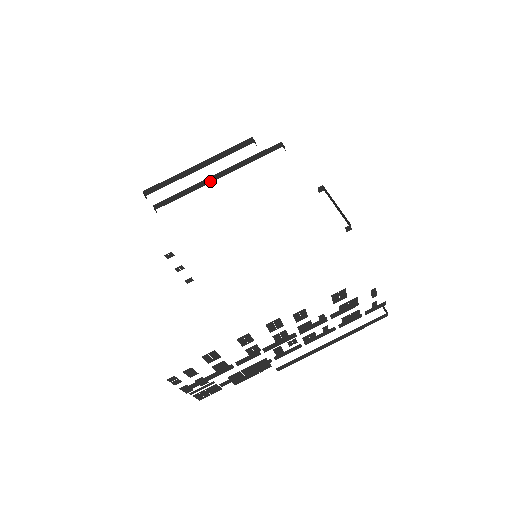
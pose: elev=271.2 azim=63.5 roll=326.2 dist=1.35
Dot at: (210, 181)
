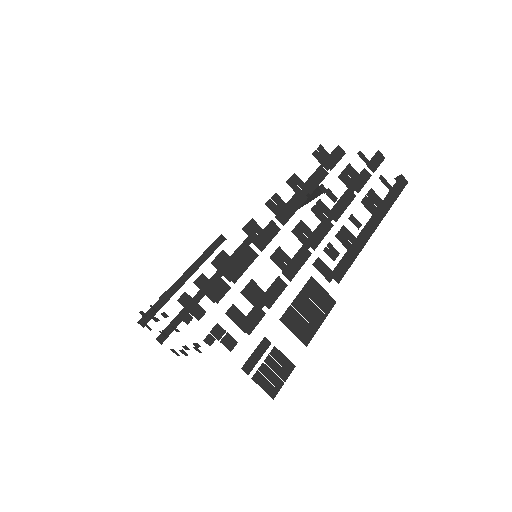
Dot at: (203, 294)
